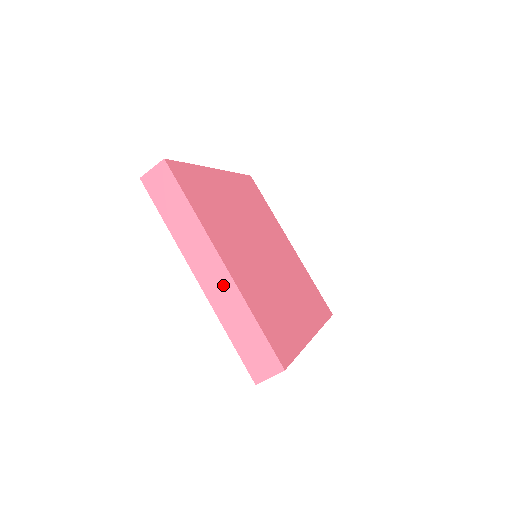
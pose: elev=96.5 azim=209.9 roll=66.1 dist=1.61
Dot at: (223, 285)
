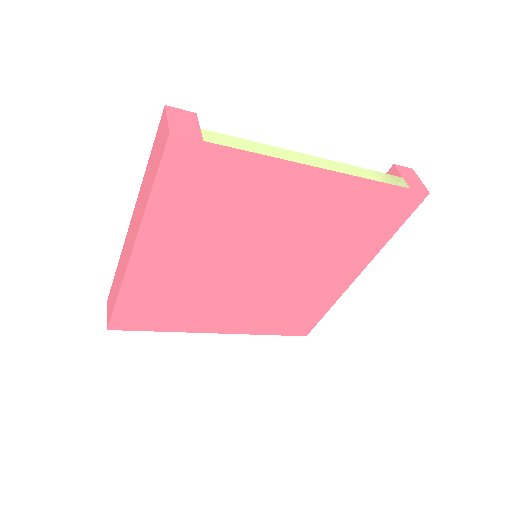
Dot at: (126, 256)
